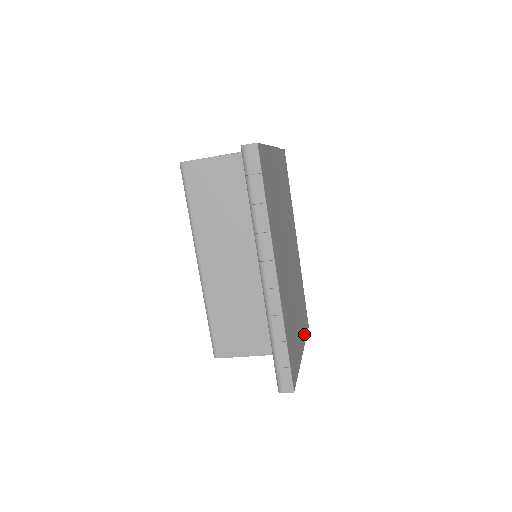
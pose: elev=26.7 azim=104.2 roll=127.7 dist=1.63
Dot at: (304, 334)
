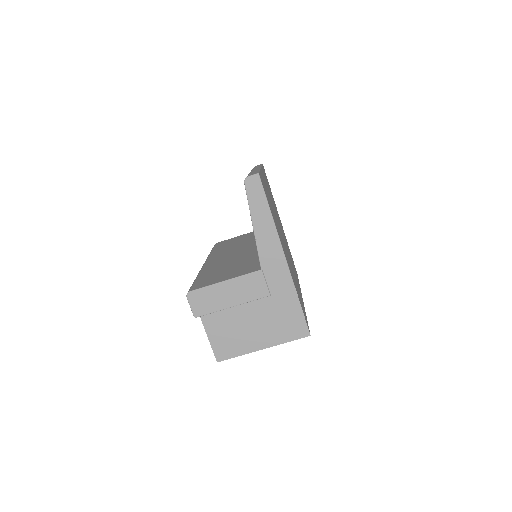
Dot at: occluded
